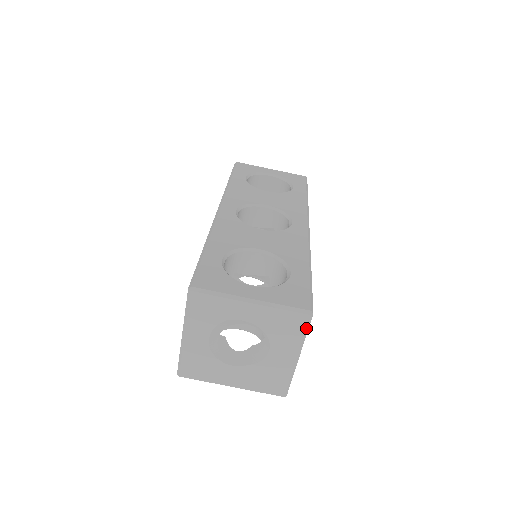
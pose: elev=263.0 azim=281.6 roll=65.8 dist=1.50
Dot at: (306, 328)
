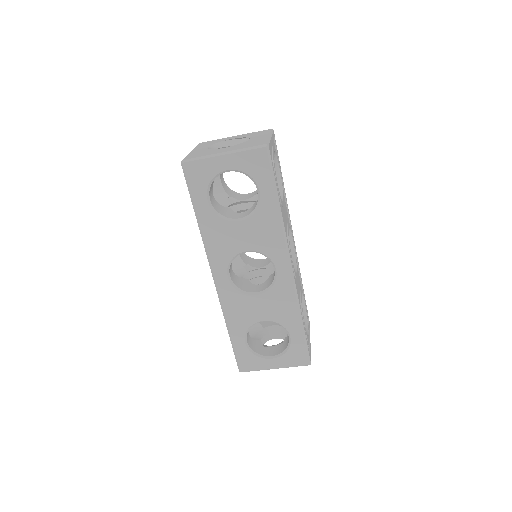
Dot at: occluded
